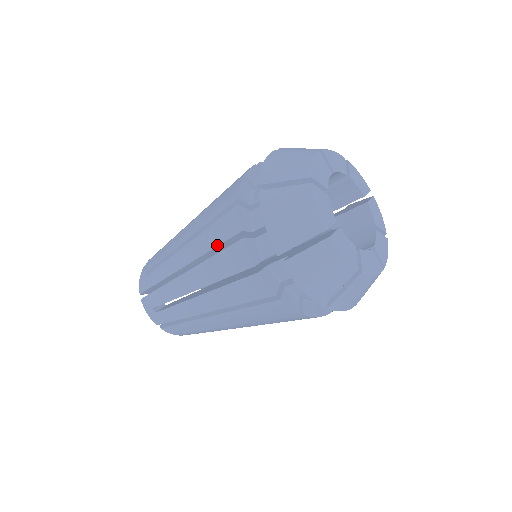
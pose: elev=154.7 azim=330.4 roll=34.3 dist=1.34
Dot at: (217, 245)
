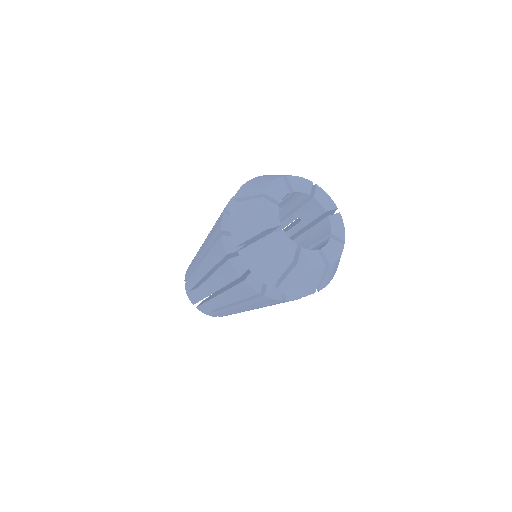
Dot at: (229, 283)
